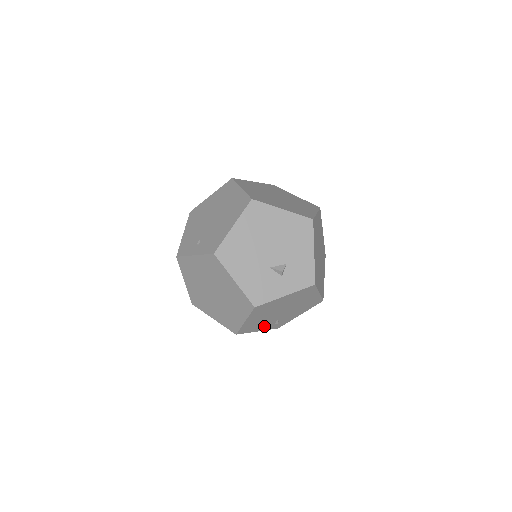
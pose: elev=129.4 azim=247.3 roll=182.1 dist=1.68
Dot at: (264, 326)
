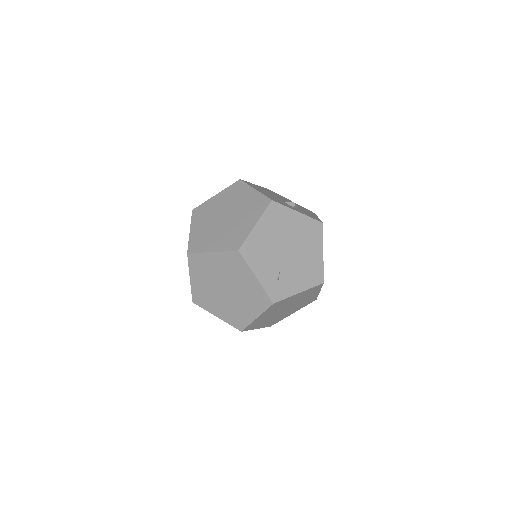
Dot at: (264, 271)
